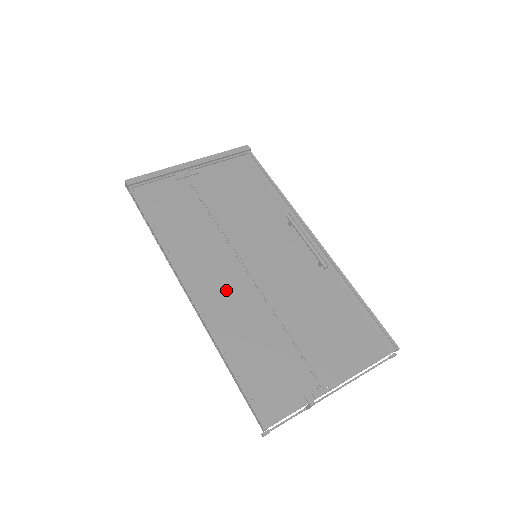
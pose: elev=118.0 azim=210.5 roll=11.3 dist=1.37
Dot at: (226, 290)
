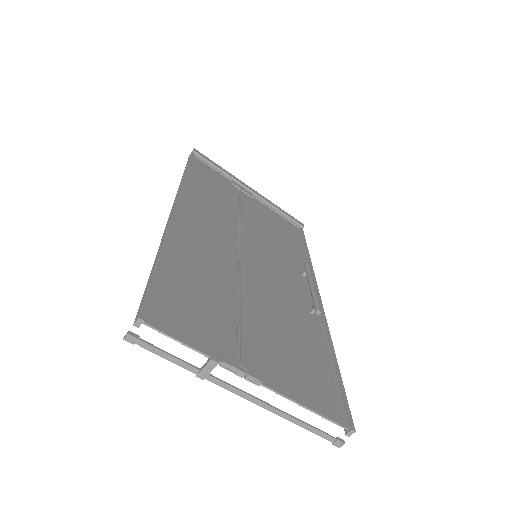
Dot at: (210, 238)
